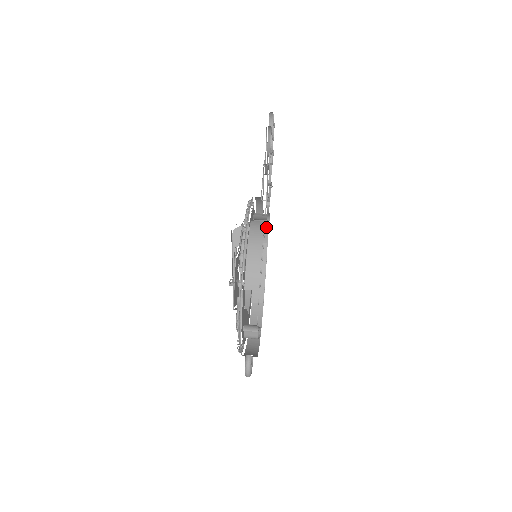
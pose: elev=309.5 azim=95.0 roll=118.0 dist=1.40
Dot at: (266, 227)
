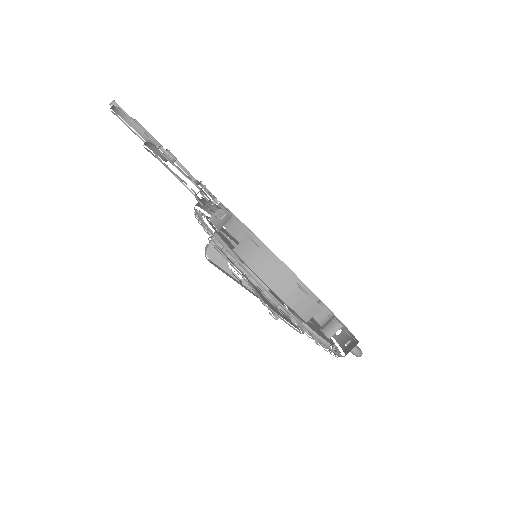
Dot at: occluded
